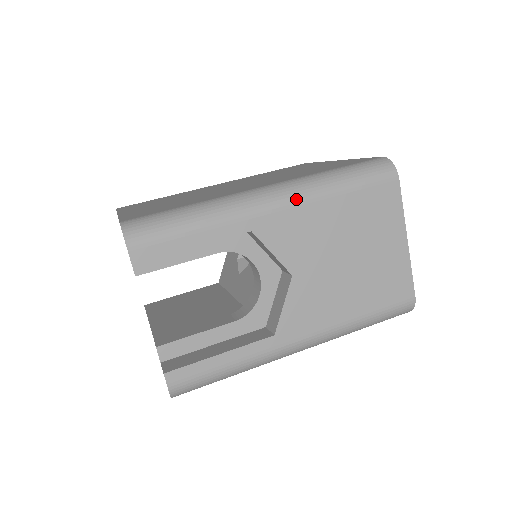
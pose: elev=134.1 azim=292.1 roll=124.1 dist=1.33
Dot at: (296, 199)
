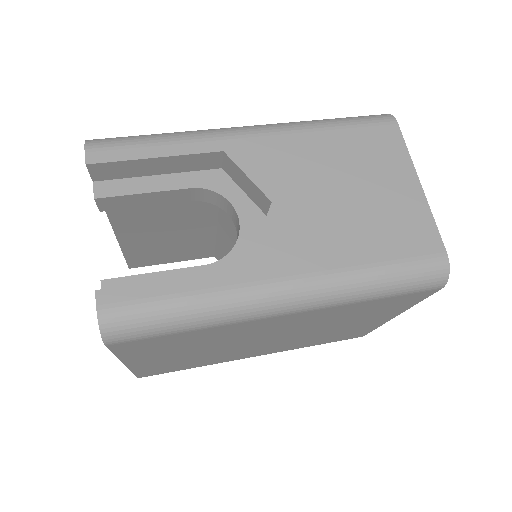
Dot at: (276, 129)
